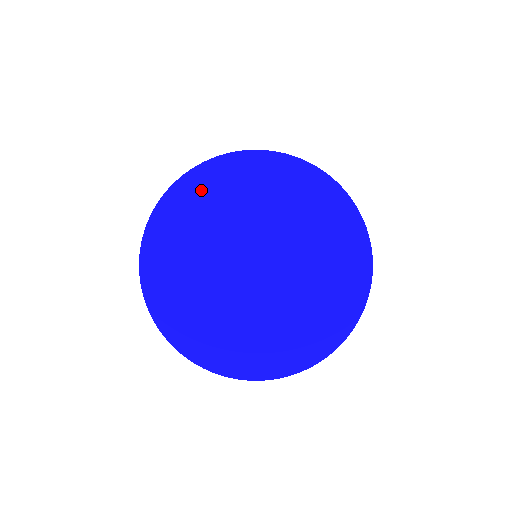
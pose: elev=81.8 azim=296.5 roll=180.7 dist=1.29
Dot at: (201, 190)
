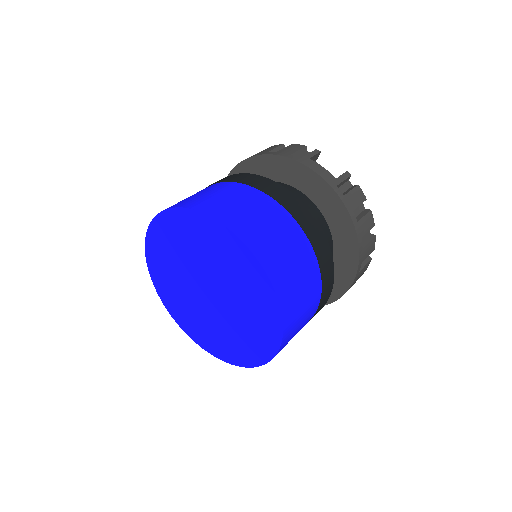
Dot at: (156, 253)
